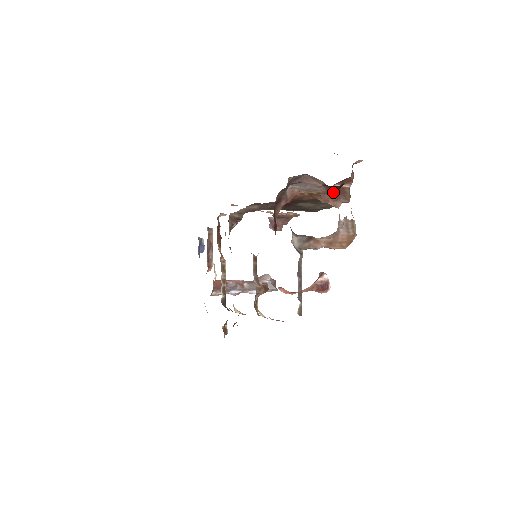
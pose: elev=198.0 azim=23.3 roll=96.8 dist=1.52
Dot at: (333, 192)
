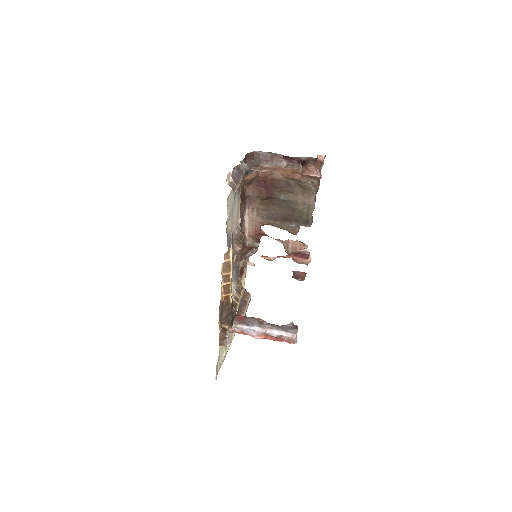
Dot at: (299, 173)
